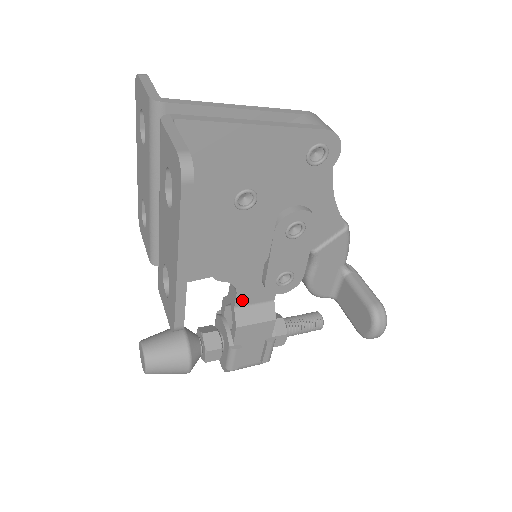
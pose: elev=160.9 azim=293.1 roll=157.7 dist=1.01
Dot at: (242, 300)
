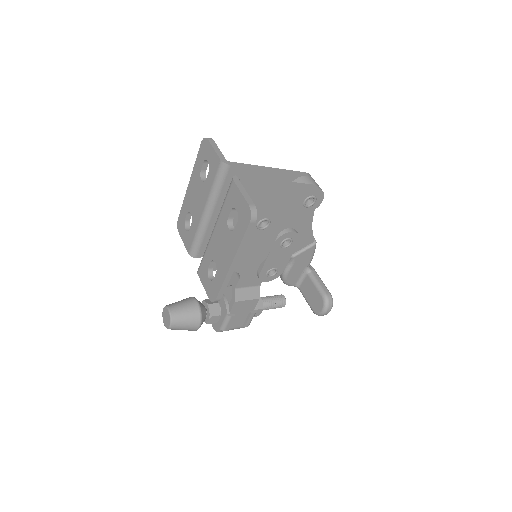
Dot at: (241, 284)
